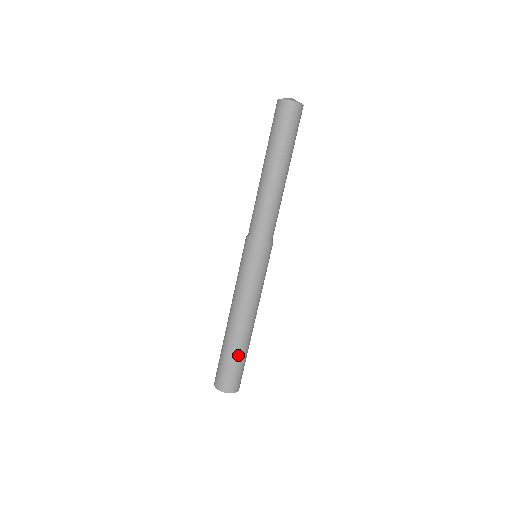
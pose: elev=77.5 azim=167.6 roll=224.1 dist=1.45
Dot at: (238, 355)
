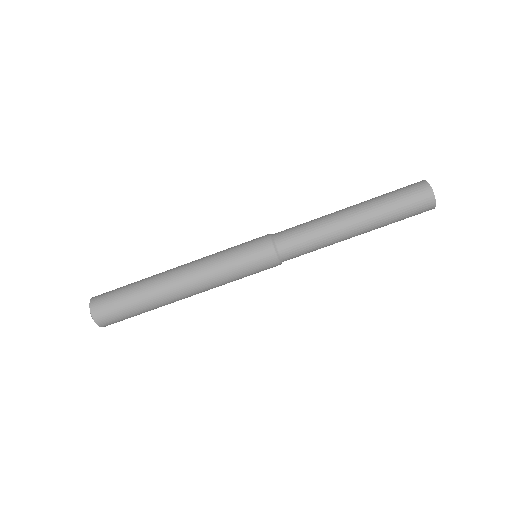
Dot at: (148, 310)
